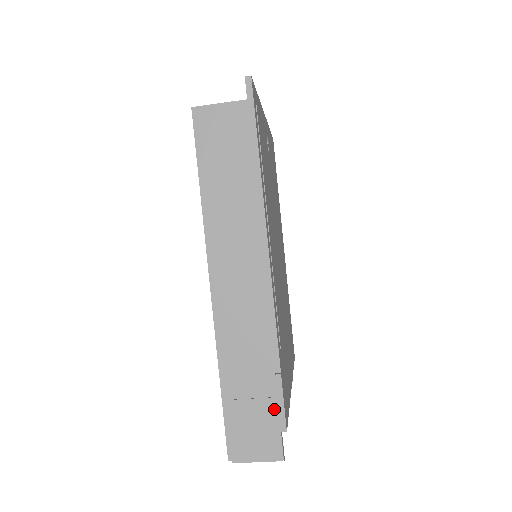
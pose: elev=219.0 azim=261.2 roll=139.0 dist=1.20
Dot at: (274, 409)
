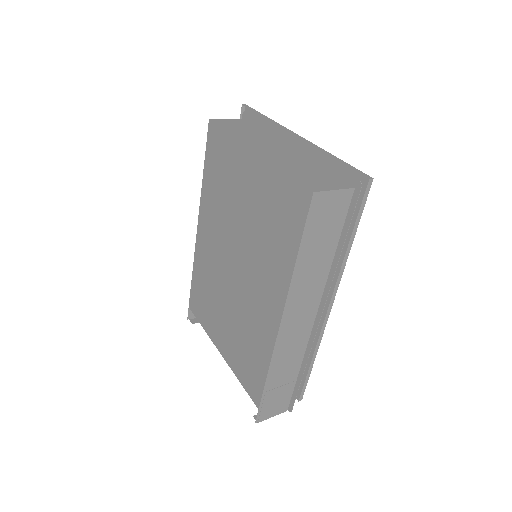
Dot at: (292, 387)
